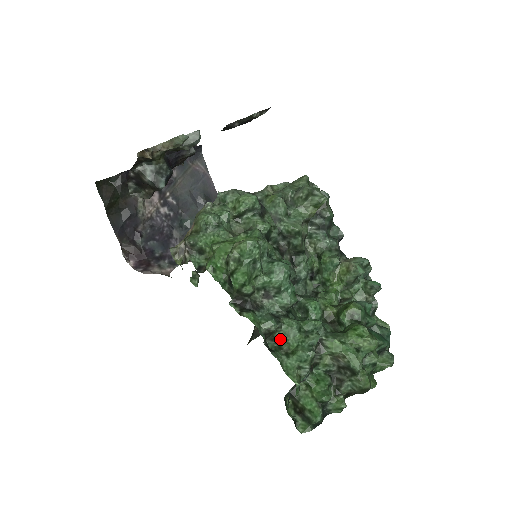
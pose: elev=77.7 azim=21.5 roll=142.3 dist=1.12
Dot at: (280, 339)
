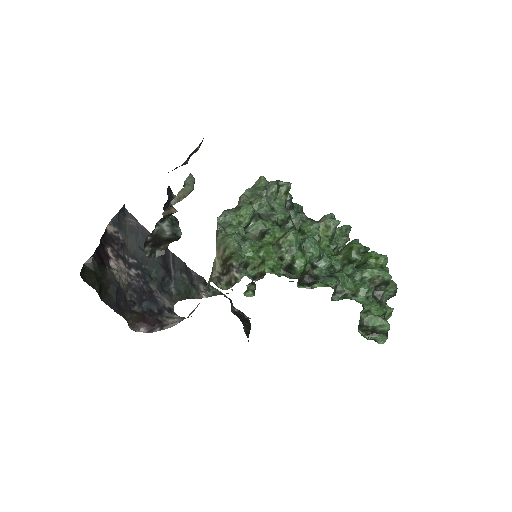
Dot at: (342, 289)
